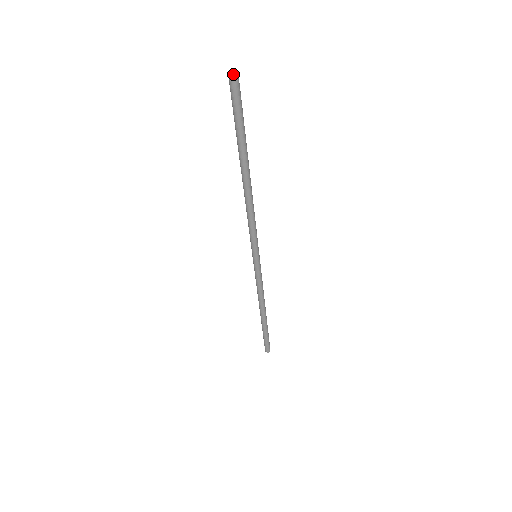
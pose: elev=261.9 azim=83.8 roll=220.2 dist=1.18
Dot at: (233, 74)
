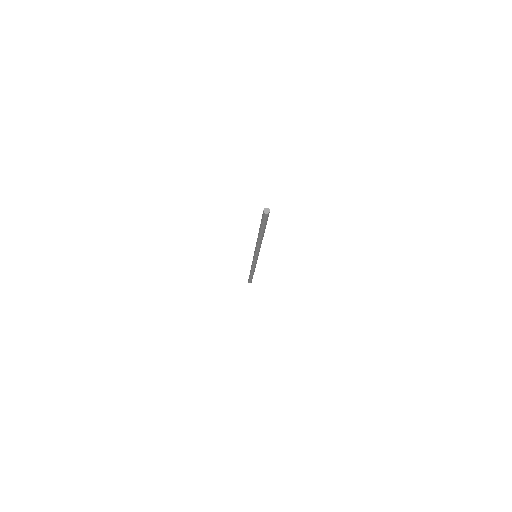
Dot at: (267, 210)
